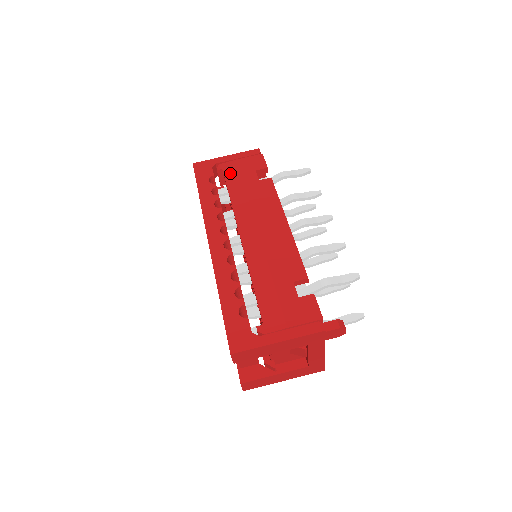
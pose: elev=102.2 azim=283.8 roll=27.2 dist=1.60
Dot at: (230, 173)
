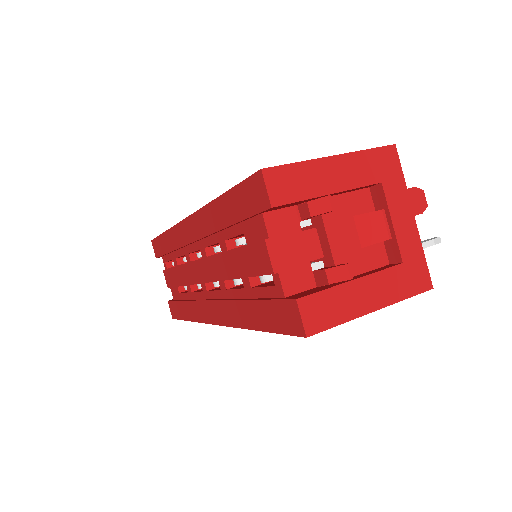
Dot at: occluded
